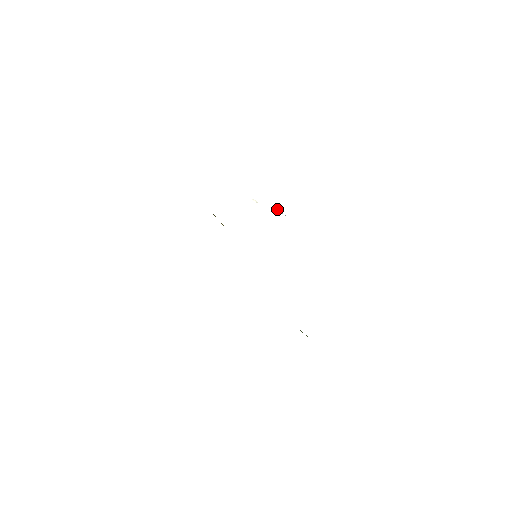
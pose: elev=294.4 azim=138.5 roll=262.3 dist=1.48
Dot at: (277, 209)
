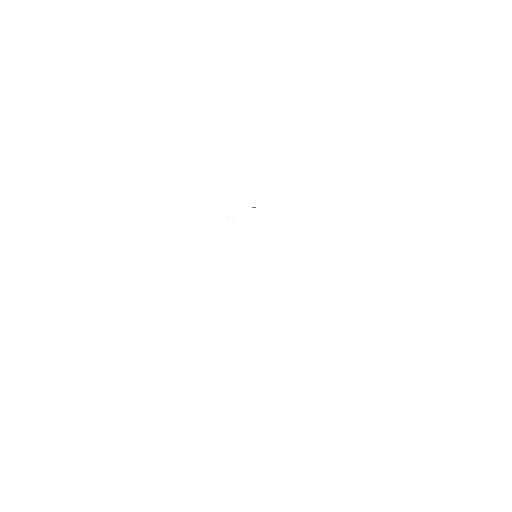
Dot at: (254, 207)
